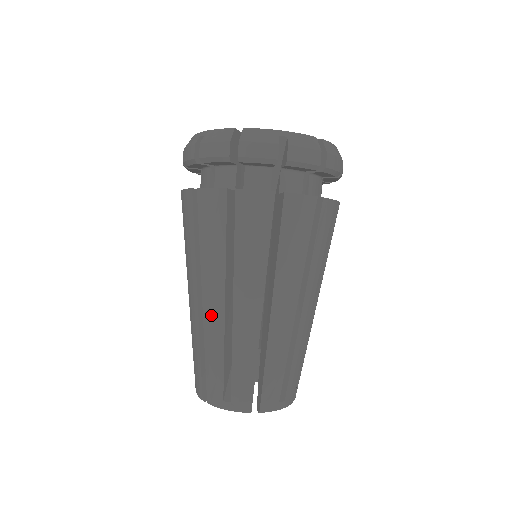
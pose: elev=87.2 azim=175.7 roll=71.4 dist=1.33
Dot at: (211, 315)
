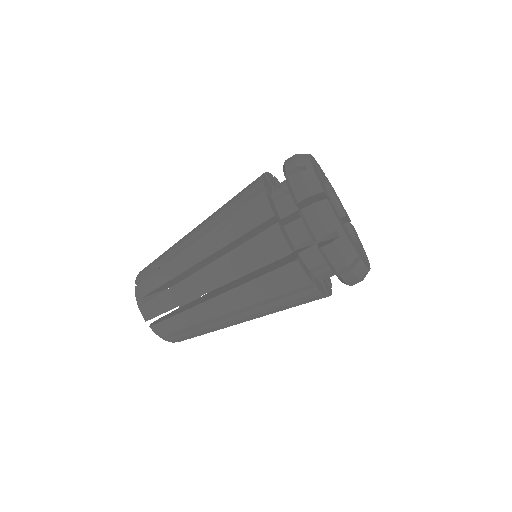
Dot at: (213, 308)
